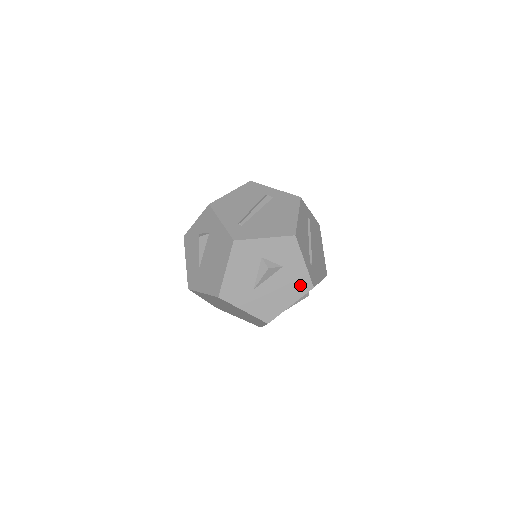
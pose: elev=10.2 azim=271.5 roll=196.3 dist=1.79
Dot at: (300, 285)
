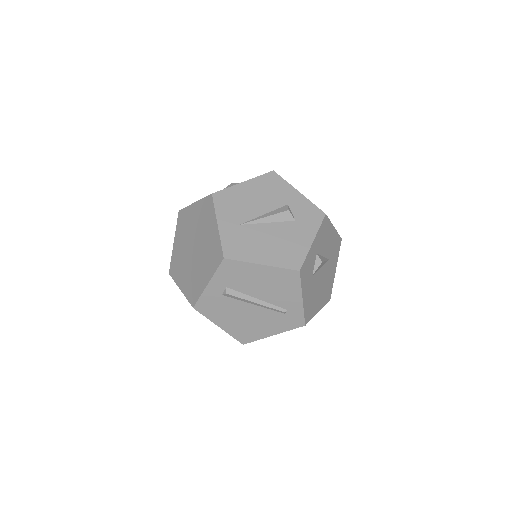
Dot at: occluded
